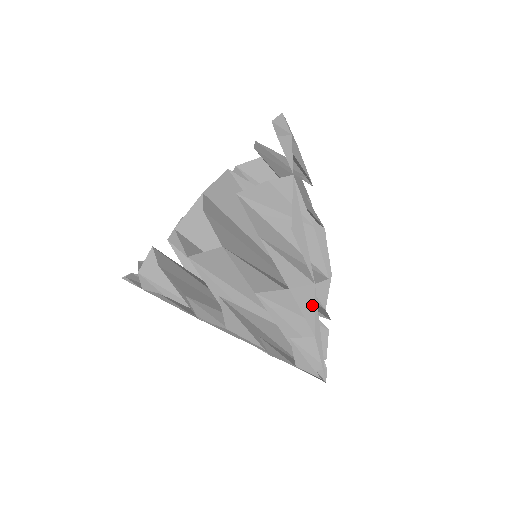
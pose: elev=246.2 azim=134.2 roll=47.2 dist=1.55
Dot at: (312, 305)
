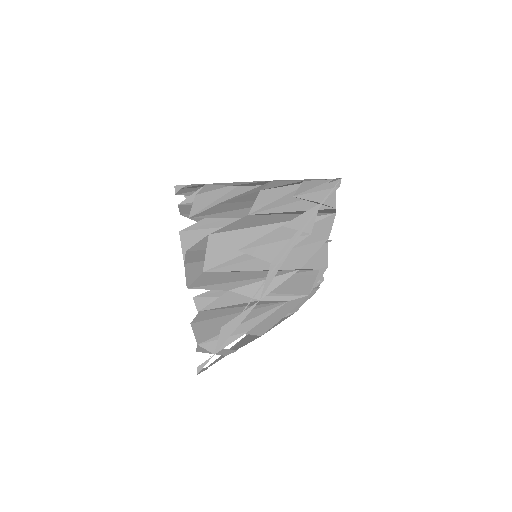
Dot at: (283, 182)
